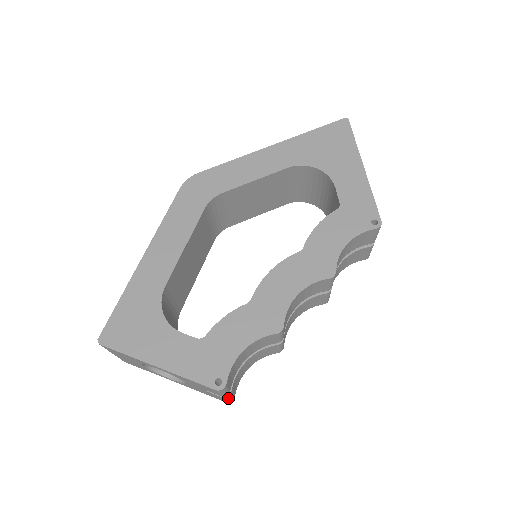
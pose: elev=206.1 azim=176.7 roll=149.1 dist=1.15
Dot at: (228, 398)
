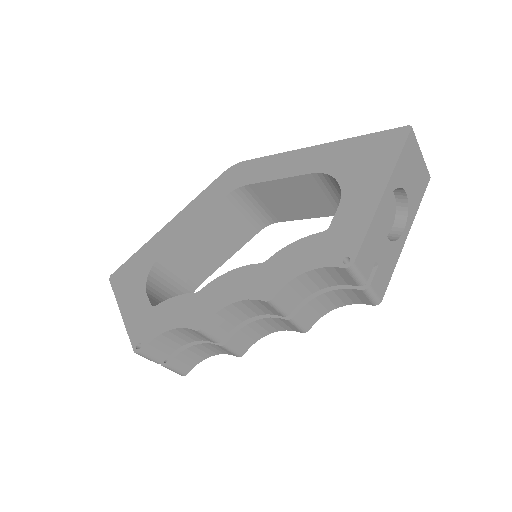
Dot at: (170, 369)
